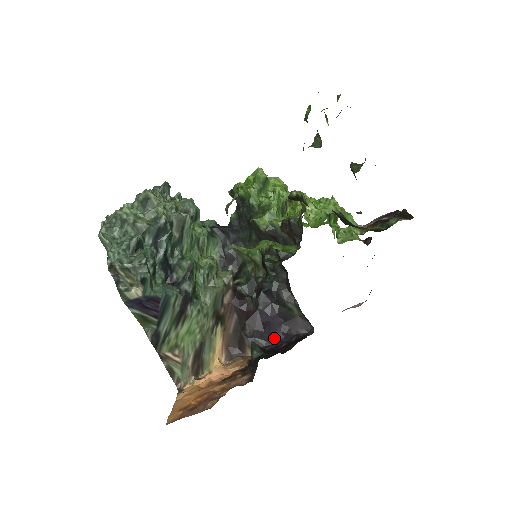
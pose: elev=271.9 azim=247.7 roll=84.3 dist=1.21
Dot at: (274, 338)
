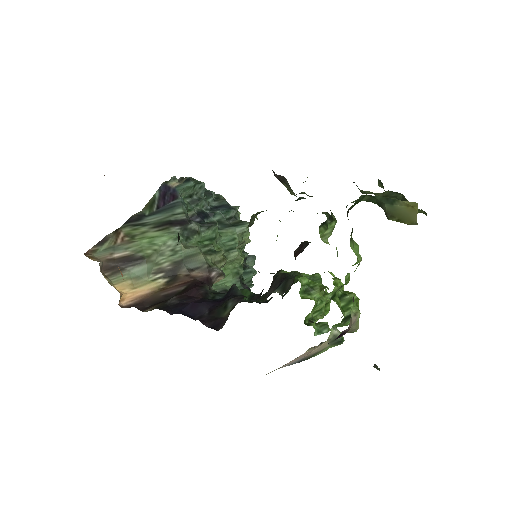
Dot at: (182, 312)
